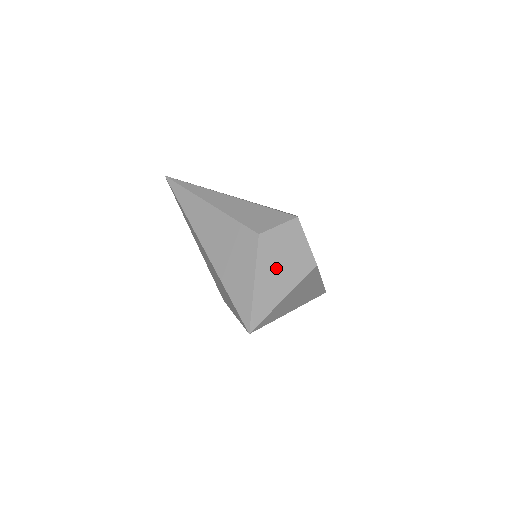
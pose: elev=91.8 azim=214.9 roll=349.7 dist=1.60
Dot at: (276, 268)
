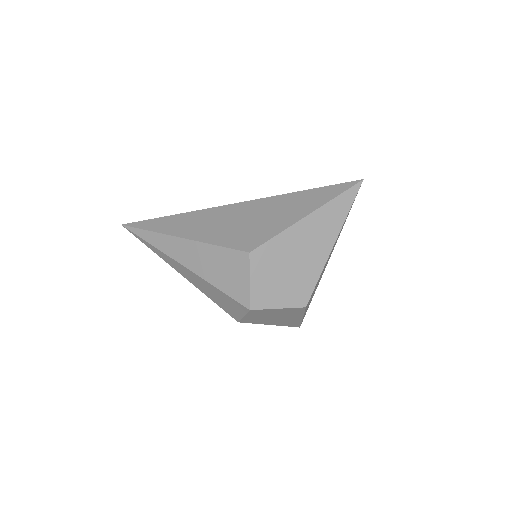
Dot at: (275, 319)
